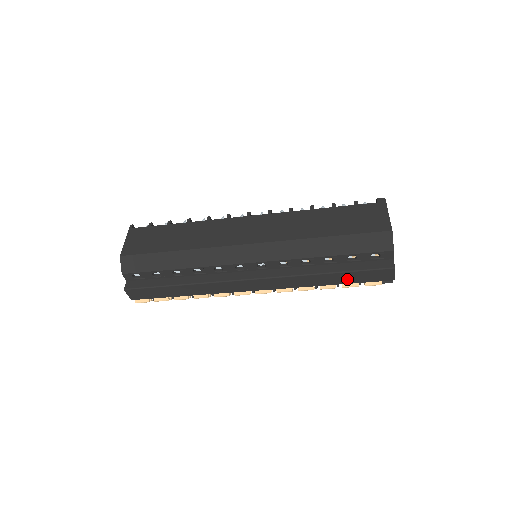
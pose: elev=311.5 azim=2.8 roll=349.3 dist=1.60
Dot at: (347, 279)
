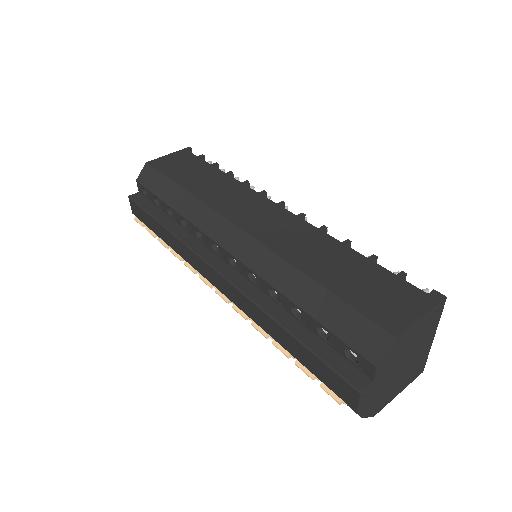
Dot at: (301, 355)
